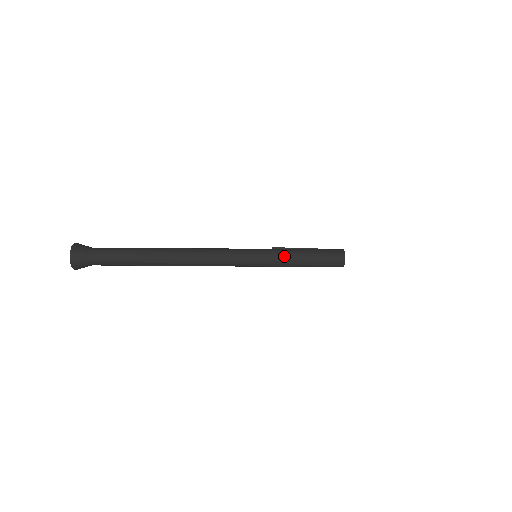
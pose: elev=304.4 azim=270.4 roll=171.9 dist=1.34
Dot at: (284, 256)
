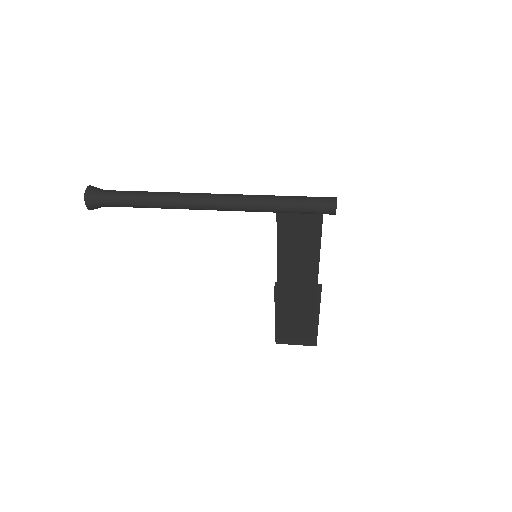
Dot at: (279, 196)
